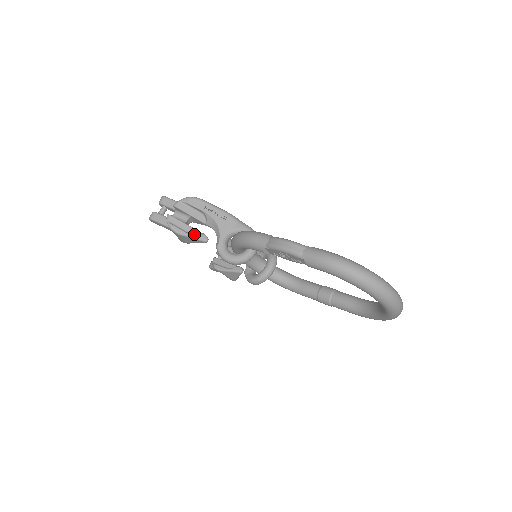
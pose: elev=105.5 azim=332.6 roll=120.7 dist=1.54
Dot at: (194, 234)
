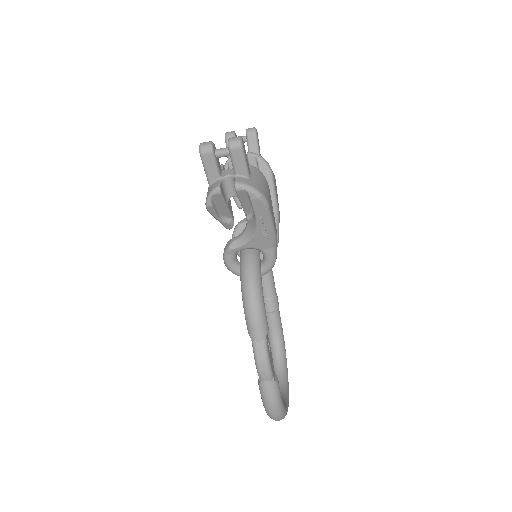
Dot at: (224, 217)
